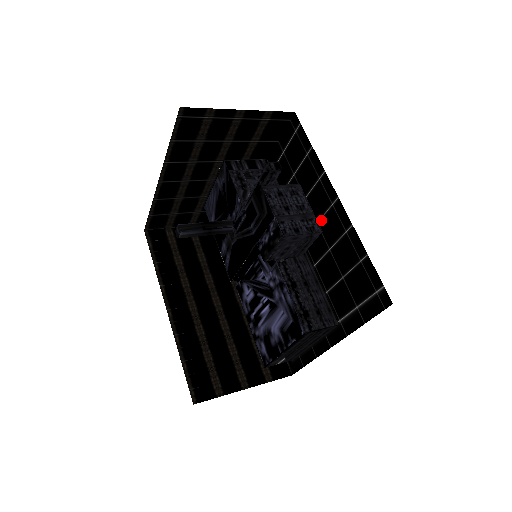
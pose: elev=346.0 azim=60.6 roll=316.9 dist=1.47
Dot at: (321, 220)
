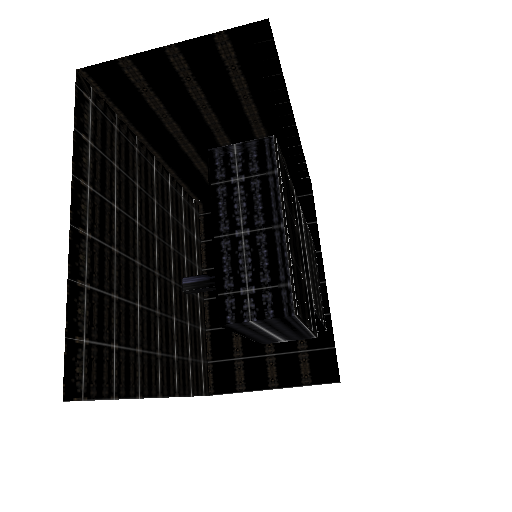
Dot at: occluded
